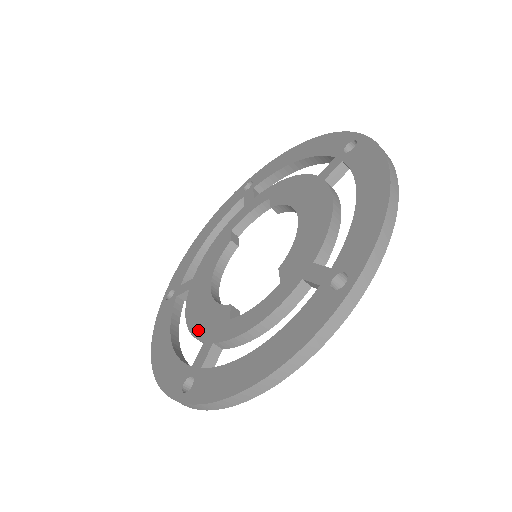
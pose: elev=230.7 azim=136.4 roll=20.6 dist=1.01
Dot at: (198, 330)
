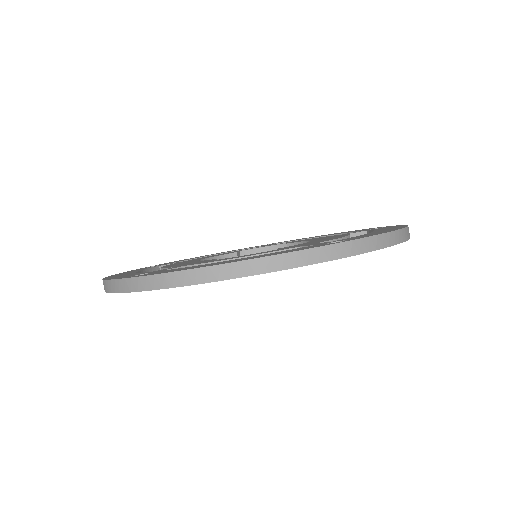
Dot at: (172, 266)
